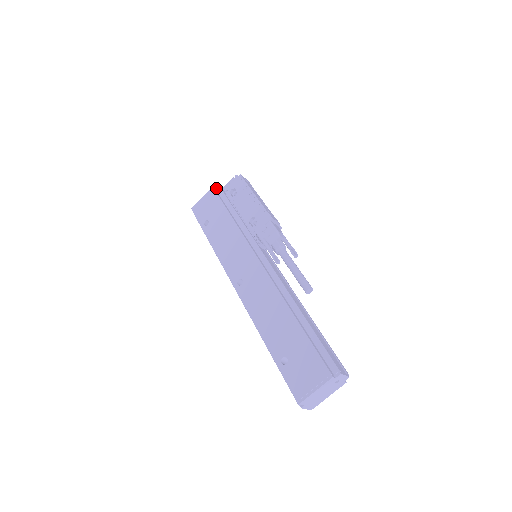
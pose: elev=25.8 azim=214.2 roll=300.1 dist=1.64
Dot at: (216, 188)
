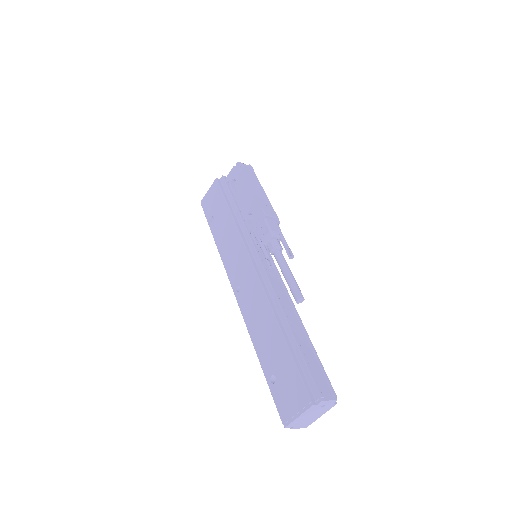
Dot at: (220, 178)
